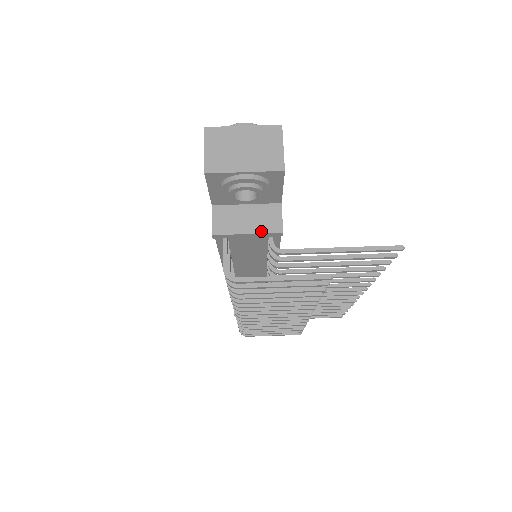
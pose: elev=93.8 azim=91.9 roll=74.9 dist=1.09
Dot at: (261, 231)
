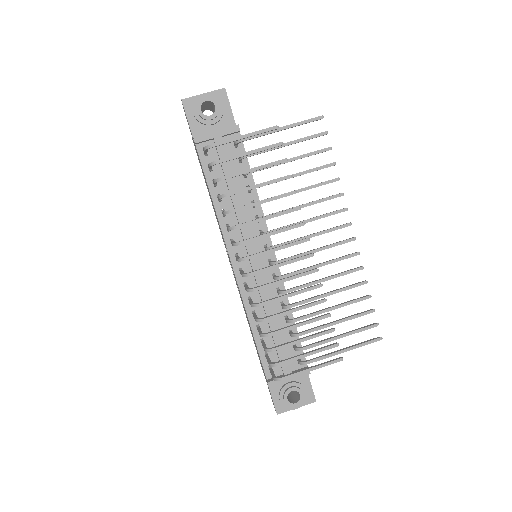
Dot at: (224, 129)
